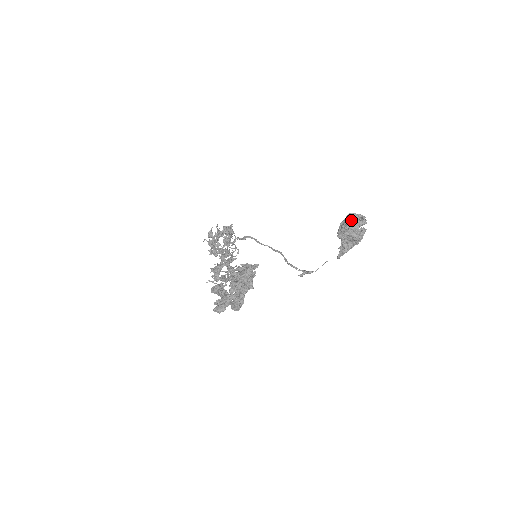
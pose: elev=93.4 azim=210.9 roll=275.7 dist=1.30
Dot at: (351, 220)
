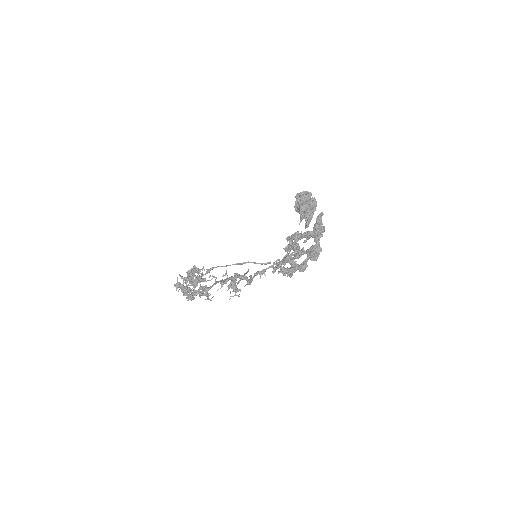
Dot at: (303, 196)
